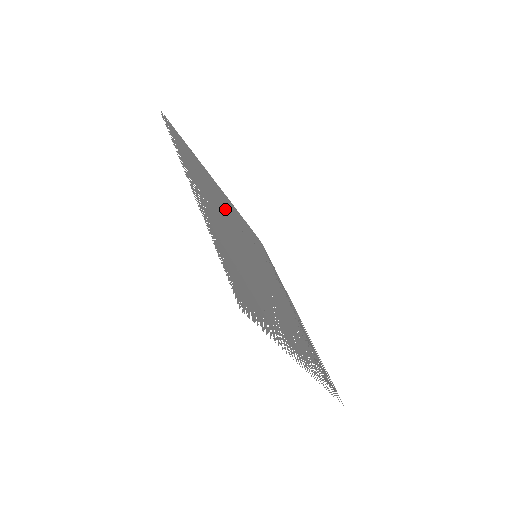
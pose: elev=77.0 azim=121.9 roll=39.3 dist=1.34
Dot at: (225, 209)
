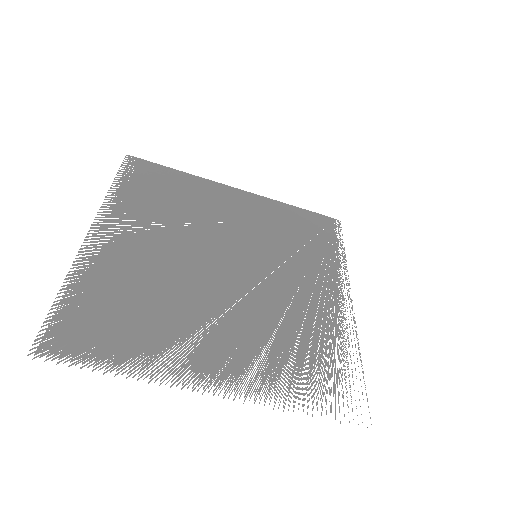
Dot at: (207, 220)
